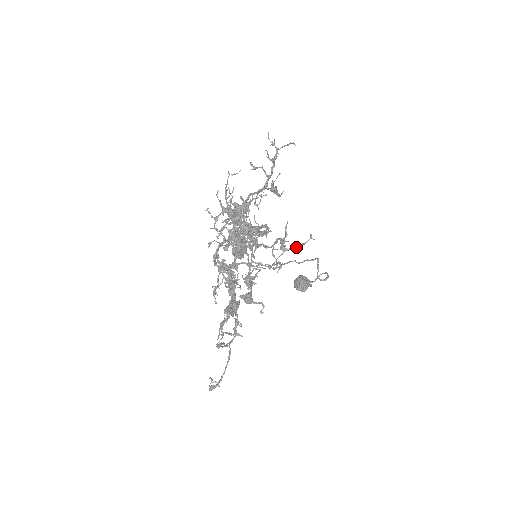
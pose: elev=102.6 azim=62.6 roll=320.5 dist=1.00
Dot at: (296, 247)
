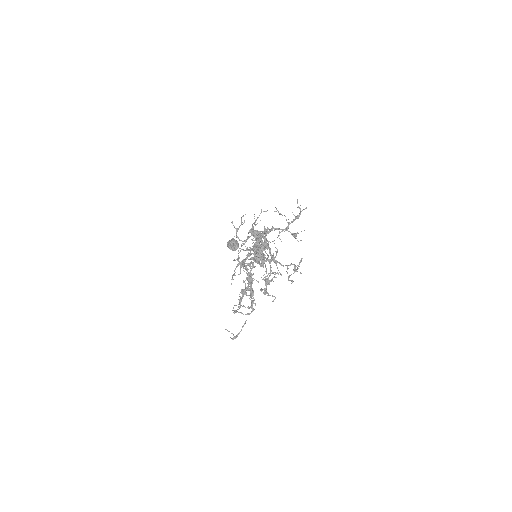
Dot at: occluded
